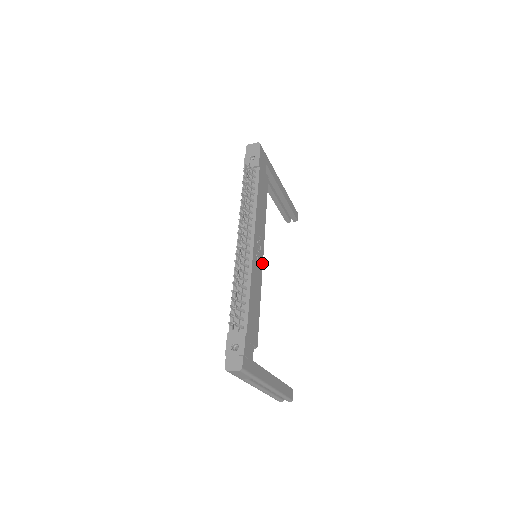
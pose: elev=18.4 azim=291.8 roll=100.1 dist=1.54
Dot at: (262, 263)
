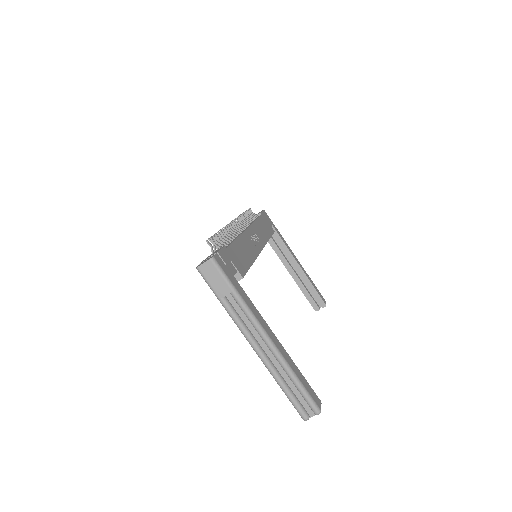
Dot at: (259, 251)
